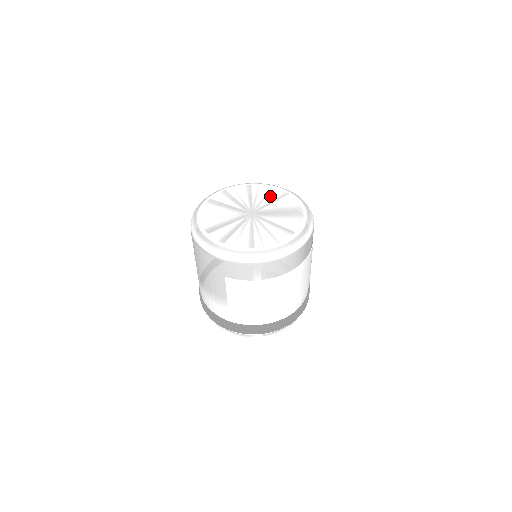
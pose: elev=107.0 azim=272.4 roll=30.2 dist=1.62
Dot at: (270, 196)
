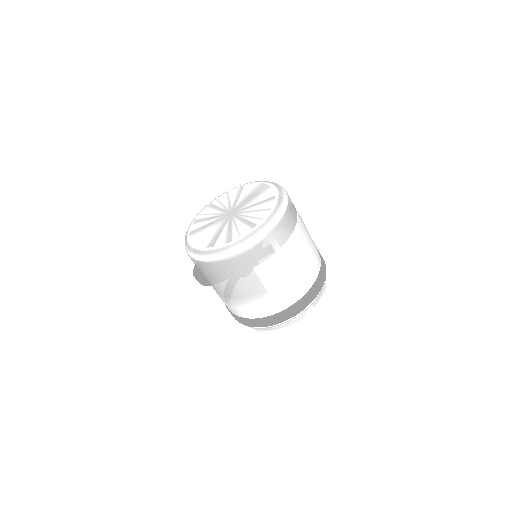
Dot at: (232, 197)
